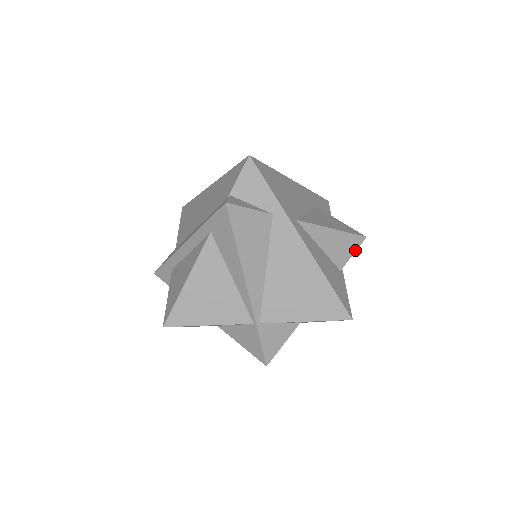
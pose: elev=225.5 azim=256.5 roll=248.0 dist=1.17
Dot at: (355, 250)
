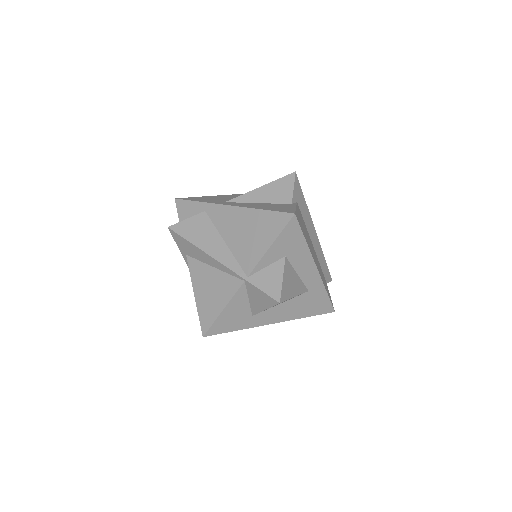
Dot at: (293, 185)
